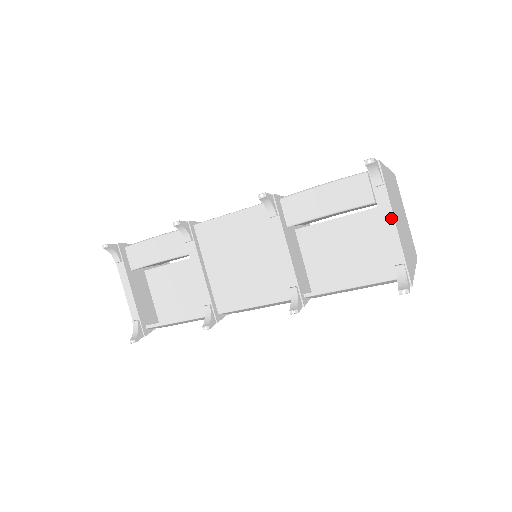
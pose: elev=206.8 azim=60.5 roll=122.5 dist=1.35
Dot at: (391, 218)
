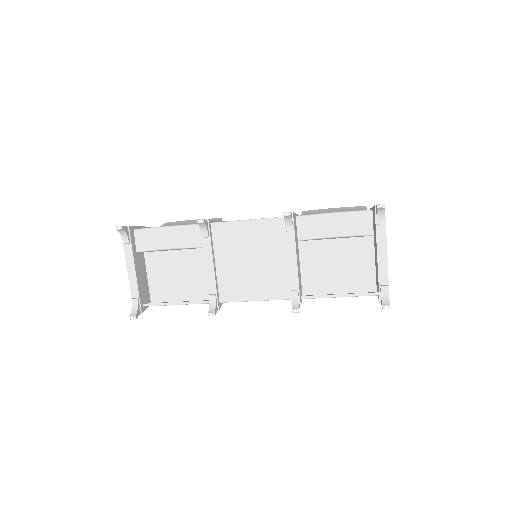
Dot at: (385, 250)
